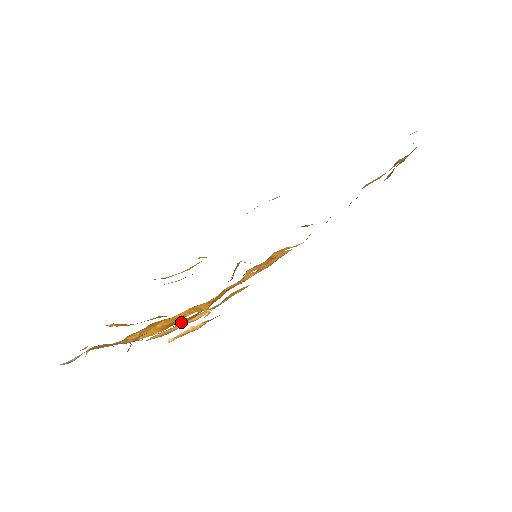
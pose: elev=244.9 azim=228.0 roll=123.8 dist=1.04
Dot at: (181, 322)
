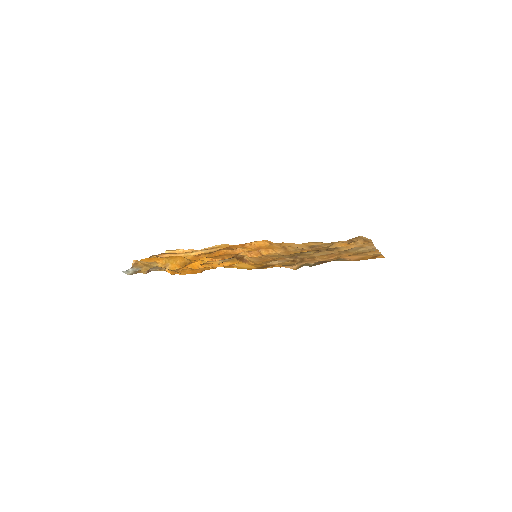
Dot at: (187, 258)
